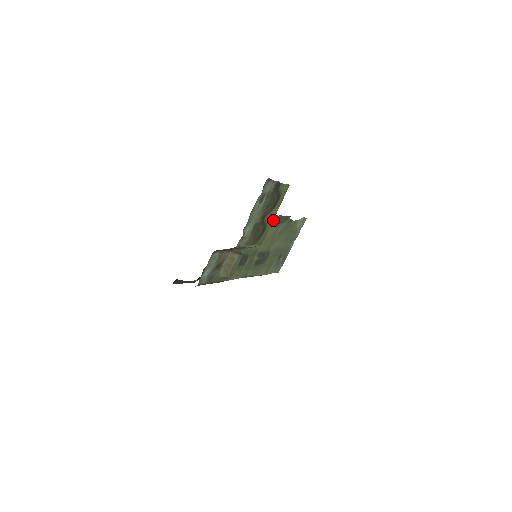
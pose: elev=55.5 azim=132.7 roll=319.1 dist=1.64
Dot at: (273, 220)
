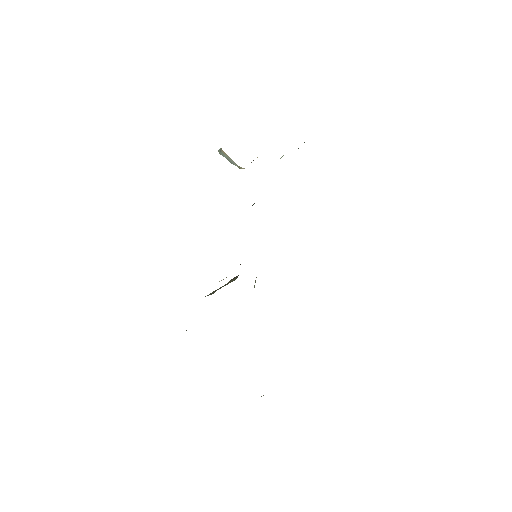
Dot at: occluded
